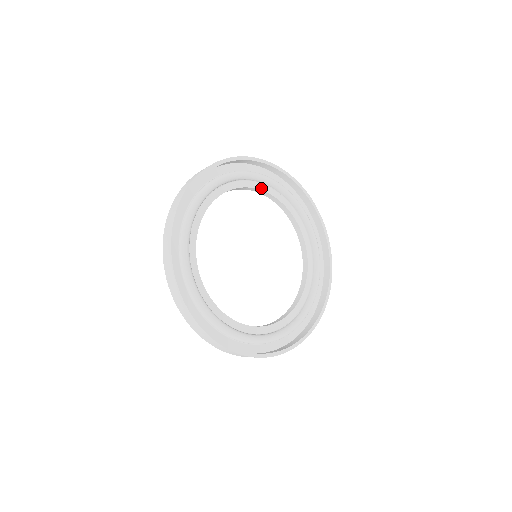
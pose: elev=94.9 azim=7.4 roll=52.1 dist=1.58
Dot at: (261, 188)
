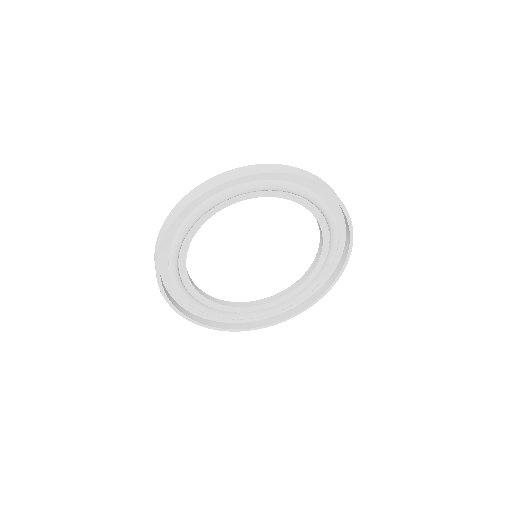
Dot at: (317, 216)
